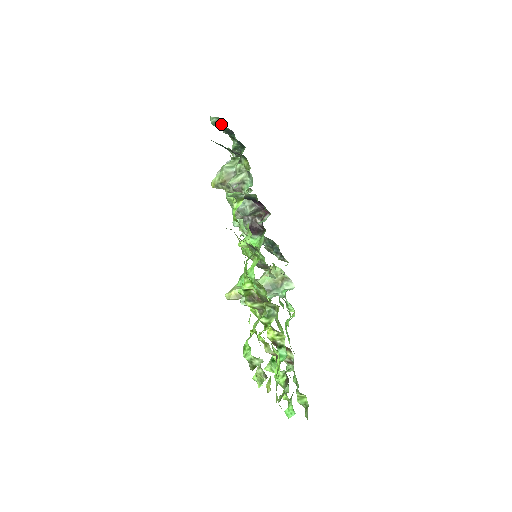
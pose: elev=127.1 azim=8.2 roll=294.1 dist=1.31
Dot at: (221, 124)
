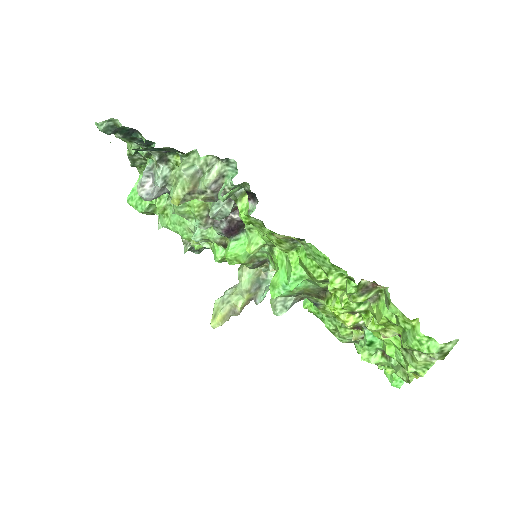
Dot at: (116, 126)
